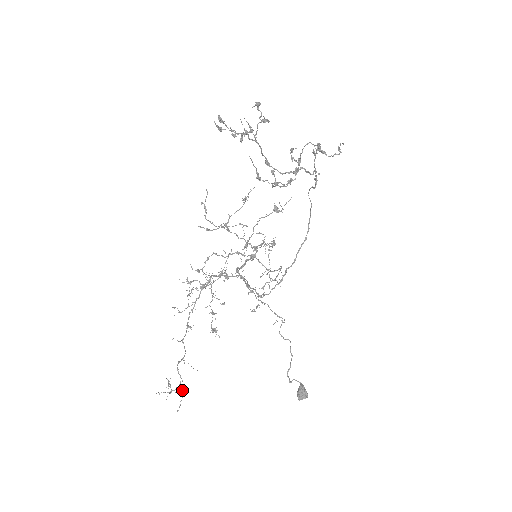
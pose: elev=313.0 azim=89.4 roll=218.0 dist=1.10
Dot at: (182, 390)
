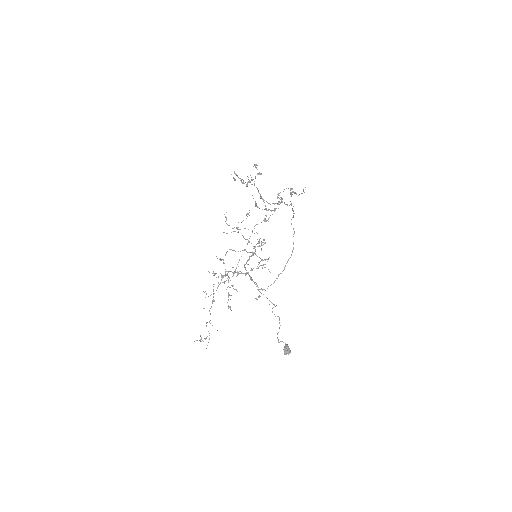
Dot at: occluded
